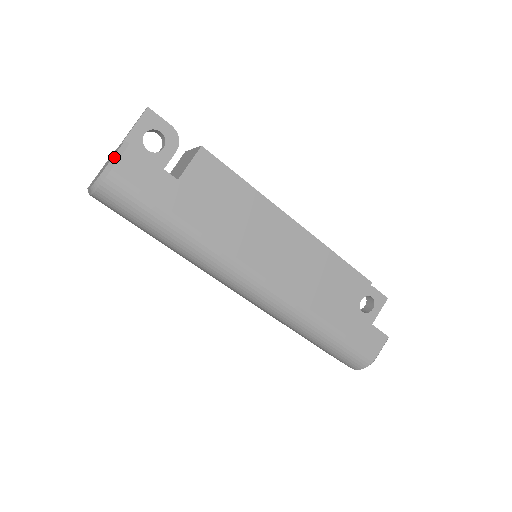
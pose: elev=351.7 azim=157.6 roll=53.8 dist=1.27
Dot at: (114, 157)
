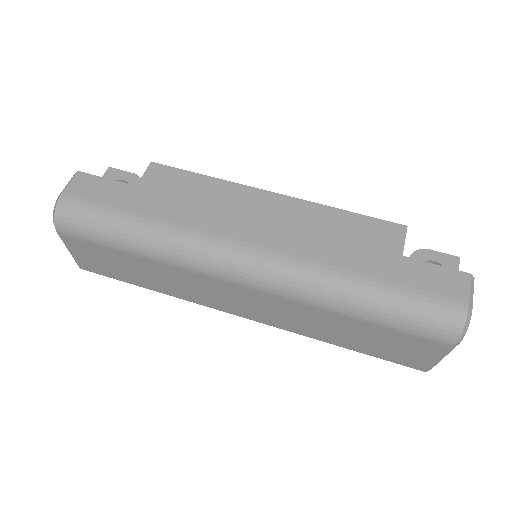
Dot at: (66, 186)
